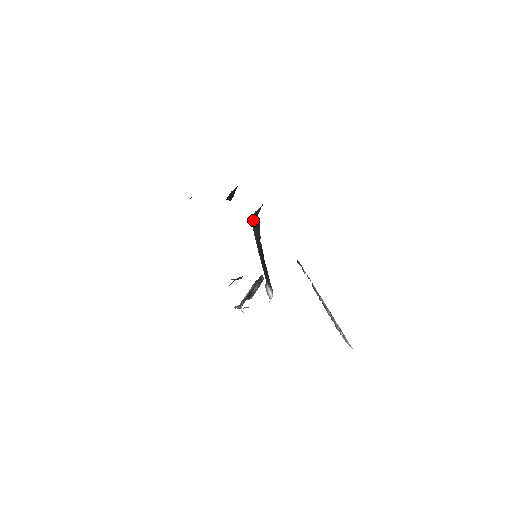
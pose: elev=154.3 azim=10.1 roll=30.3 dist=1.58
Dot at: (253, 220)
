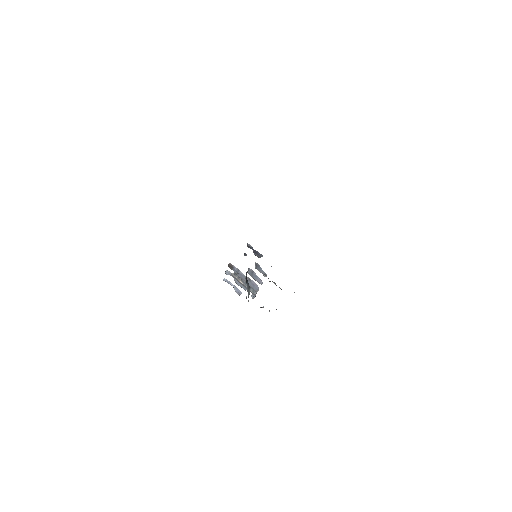
Dot at: occluded
